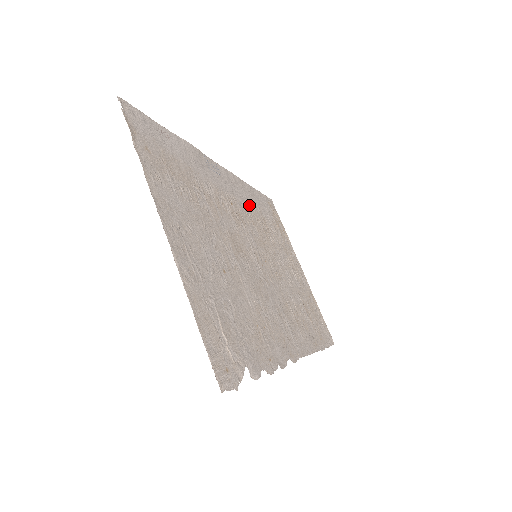
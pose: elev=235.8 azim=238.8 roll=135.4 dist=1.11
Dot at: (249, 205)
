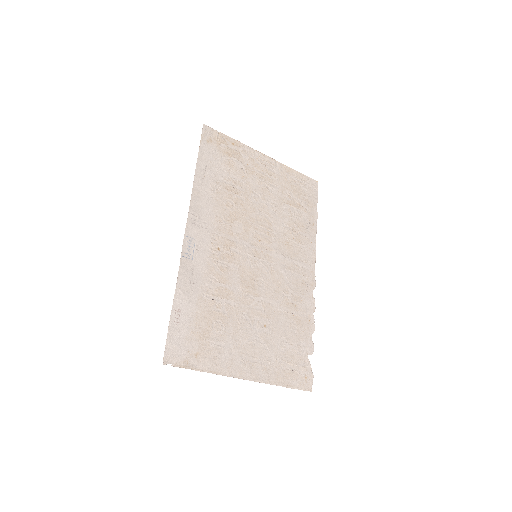
Dot at: (215, 206)
